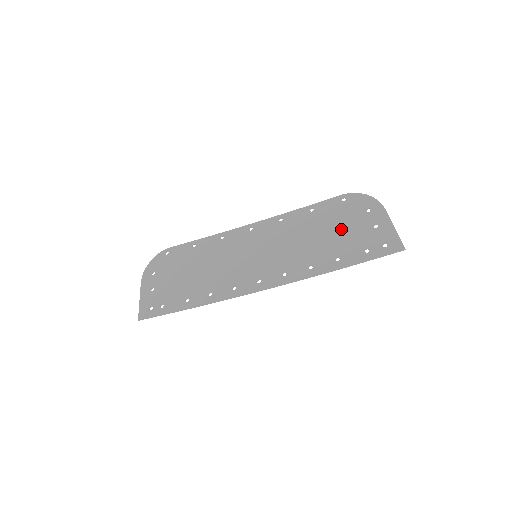
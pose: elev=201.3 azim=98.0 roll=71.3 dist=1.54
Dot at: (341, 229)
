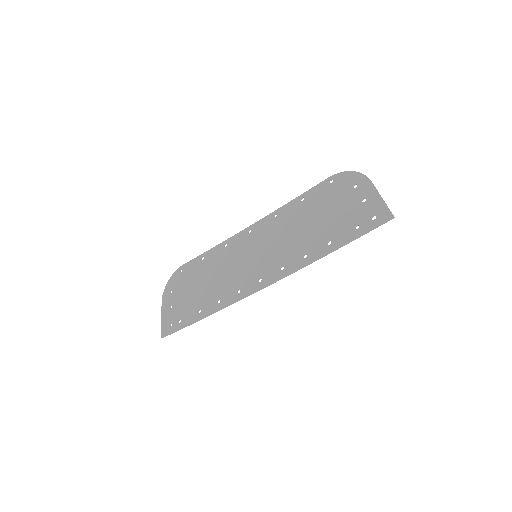
Dot at: (331, 211)
